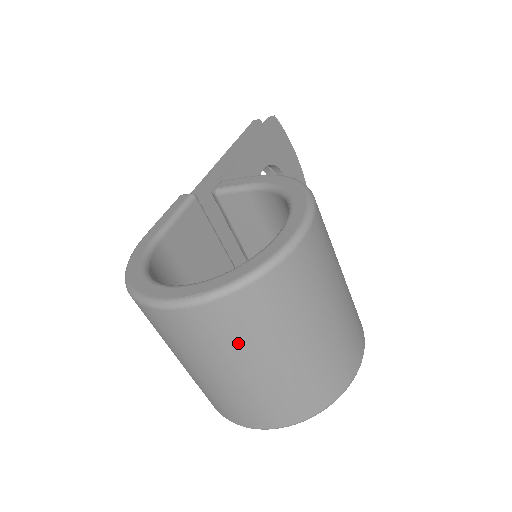
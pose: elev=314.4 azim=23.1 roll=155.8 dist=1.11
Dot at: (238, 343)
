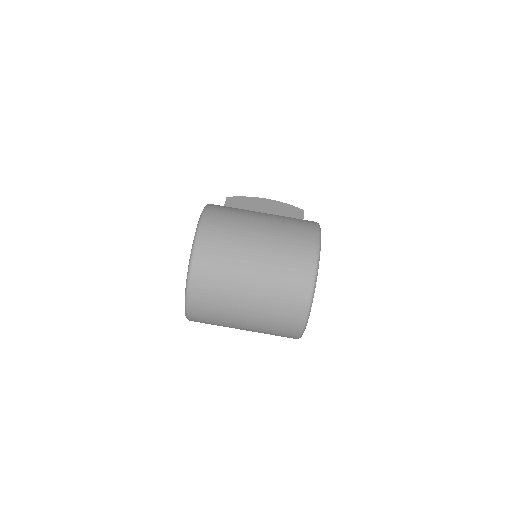
Dot at: (224, 286)
